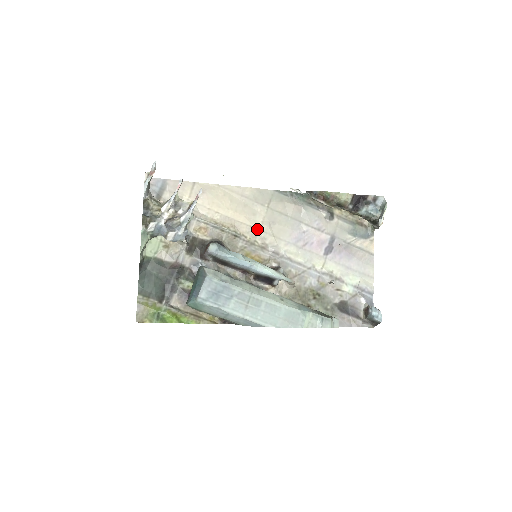
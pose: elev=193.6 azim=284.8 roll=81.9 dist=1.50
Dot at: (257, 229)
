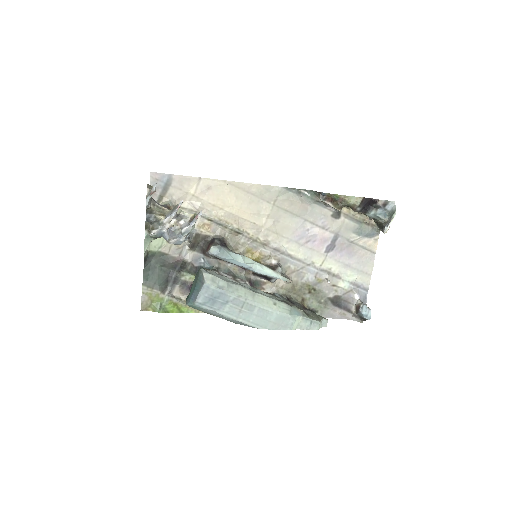
Dot at: (260, 226)
